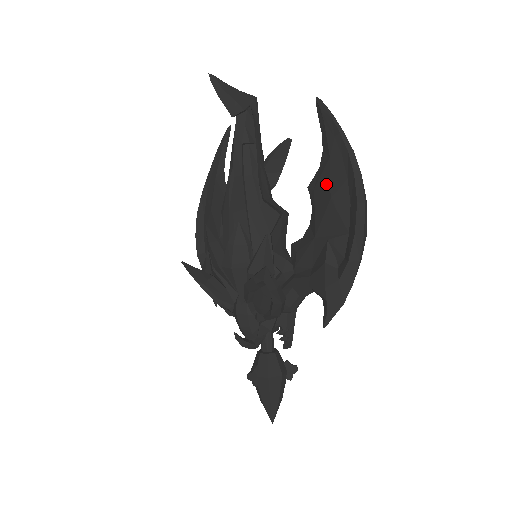
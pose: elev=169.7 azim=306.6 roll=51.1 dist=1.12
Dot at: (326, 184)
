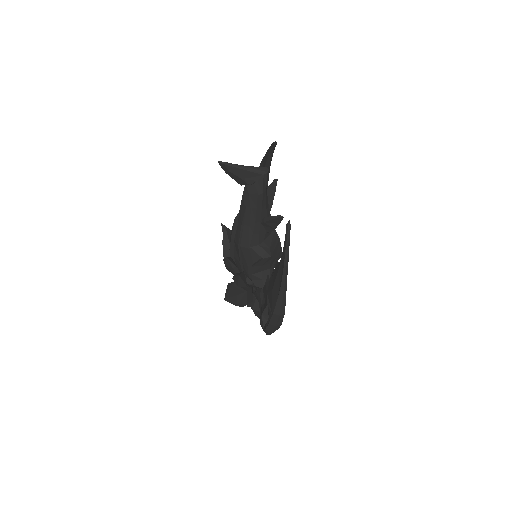
Dot at: (274, 279)
